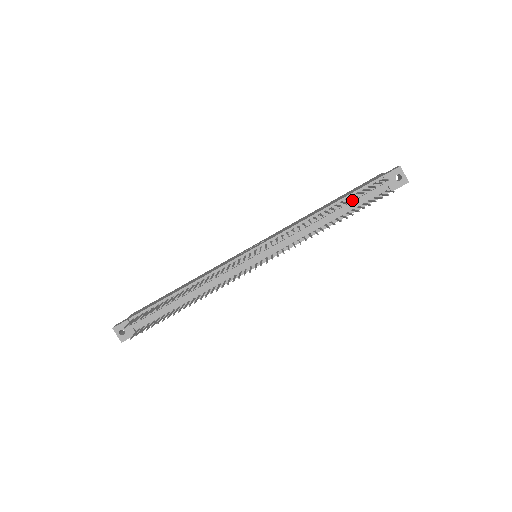
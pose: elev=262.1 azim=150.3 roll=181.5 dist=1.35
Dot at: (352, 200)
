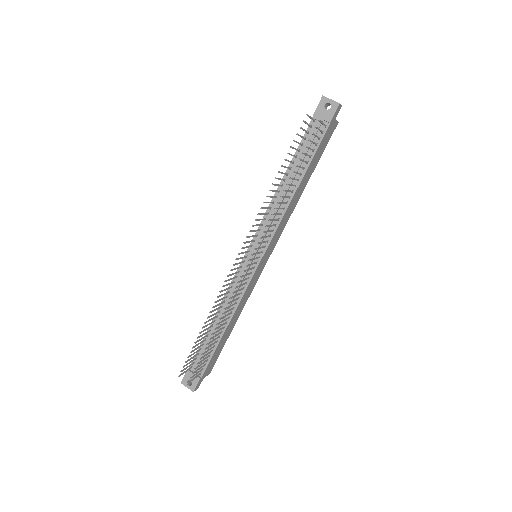
Dot at: occluded
